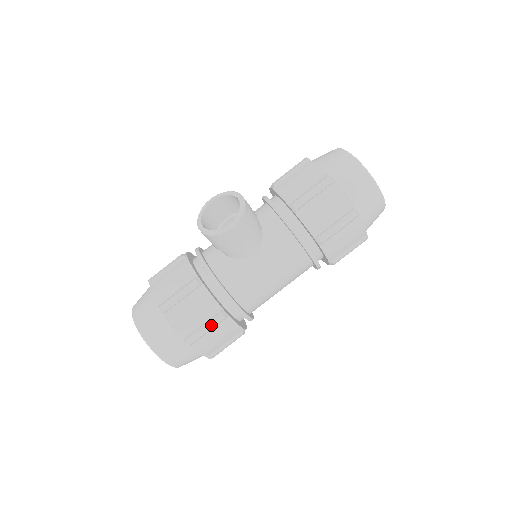
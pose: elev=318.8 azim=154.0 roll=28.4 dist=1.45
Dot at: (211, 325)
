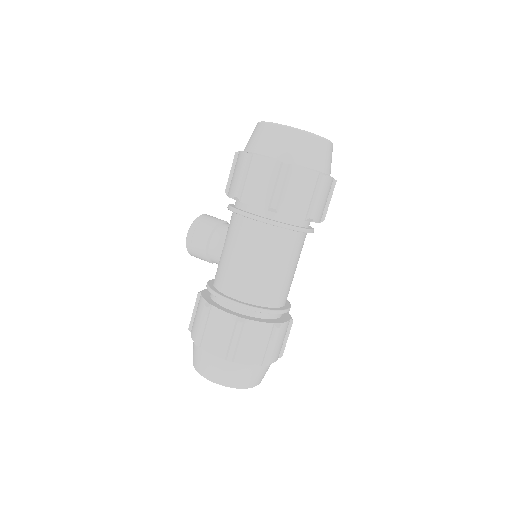
Dot at: (202, 319)
